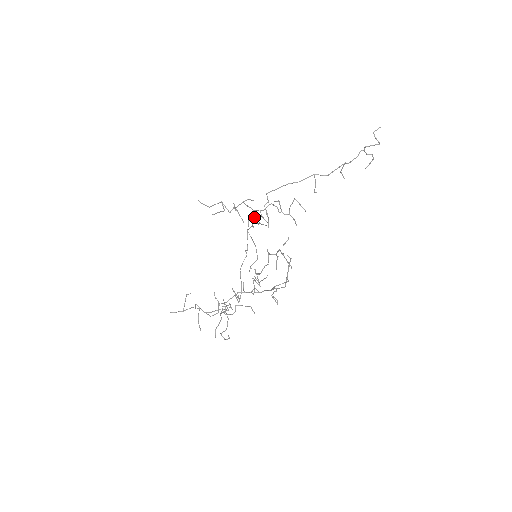
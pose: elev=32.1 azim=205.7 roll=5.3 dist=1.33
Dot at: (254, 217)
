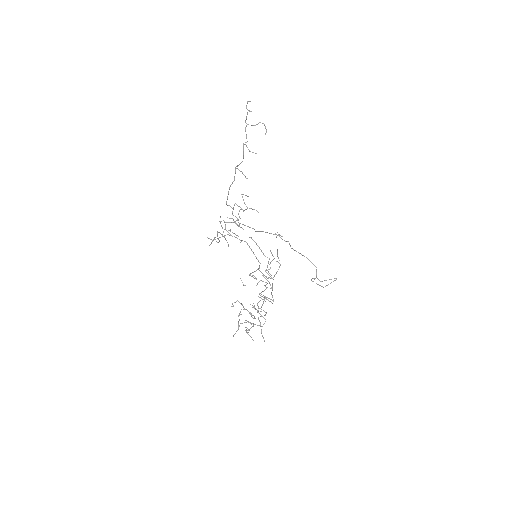
Dot at: occluded
